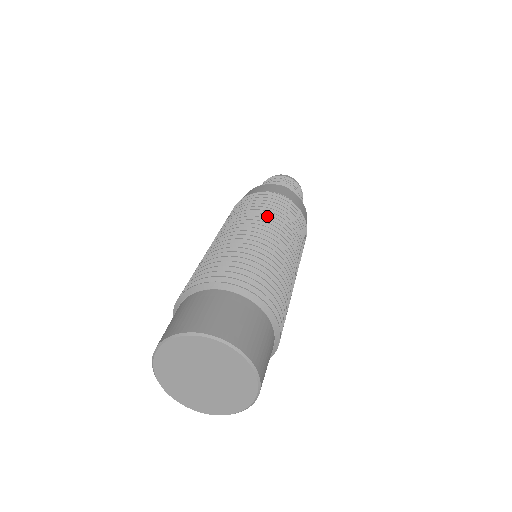
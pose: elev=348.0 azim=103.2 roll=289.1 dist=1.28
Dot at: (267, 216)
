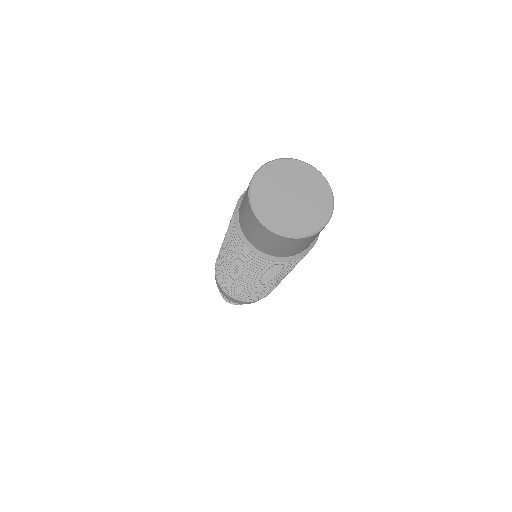
Dot at: occluded
